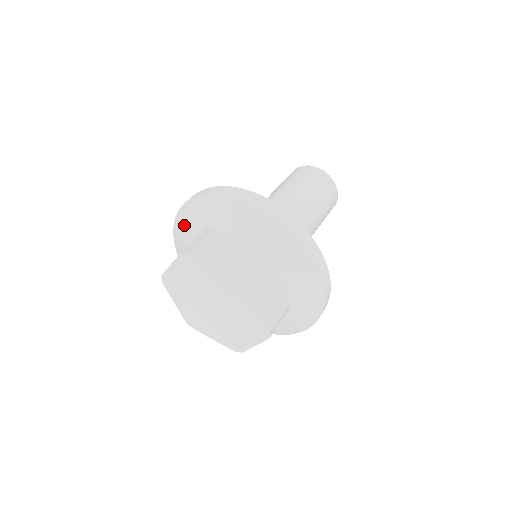
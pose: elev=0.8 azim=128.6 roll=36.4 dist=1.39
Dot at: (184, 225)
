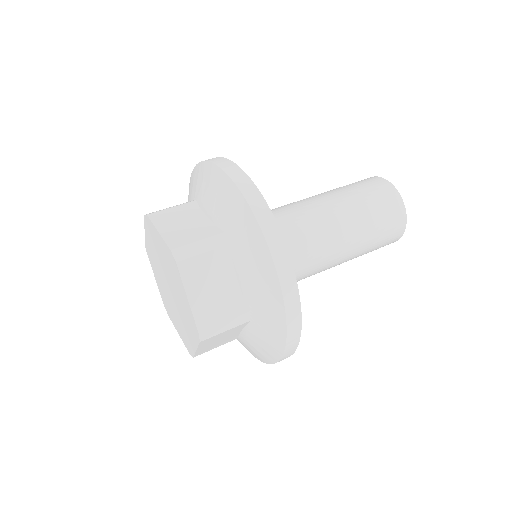
Dot at: occluded
